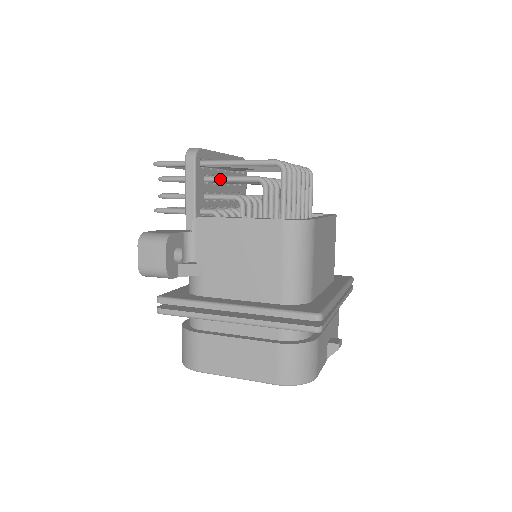
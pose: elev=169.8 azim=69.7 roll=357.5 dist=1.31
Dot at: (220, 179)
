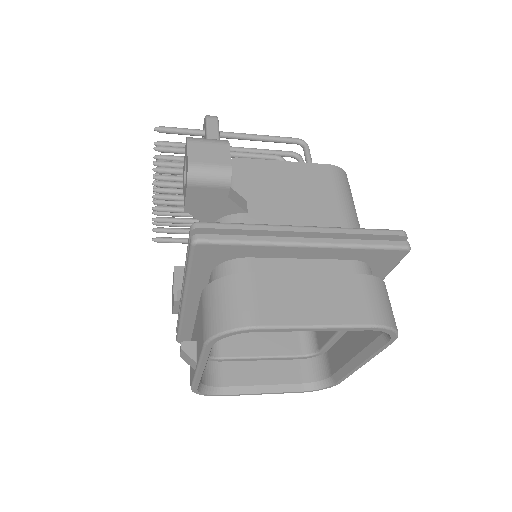
Dot at: (235, 152)
